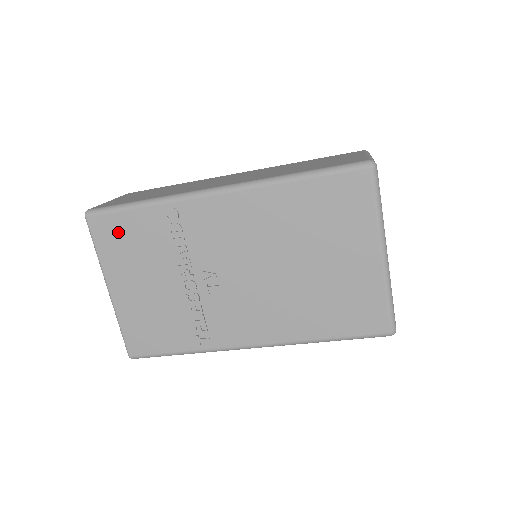
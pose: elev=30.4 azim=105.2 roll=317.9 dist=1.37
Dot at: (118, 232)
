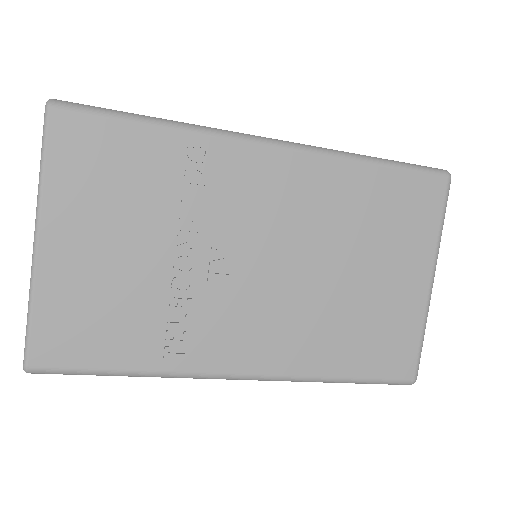
Dot at: (98, 150)
